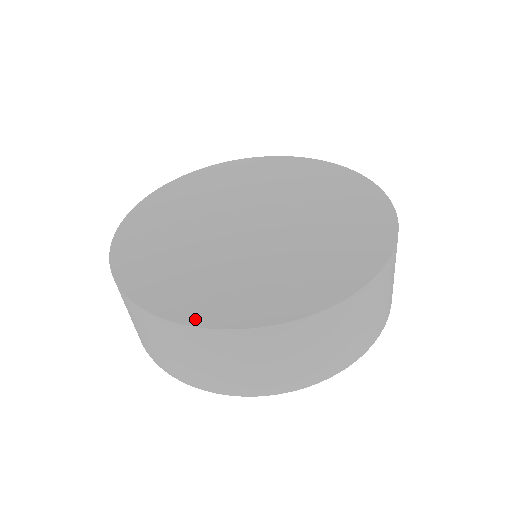
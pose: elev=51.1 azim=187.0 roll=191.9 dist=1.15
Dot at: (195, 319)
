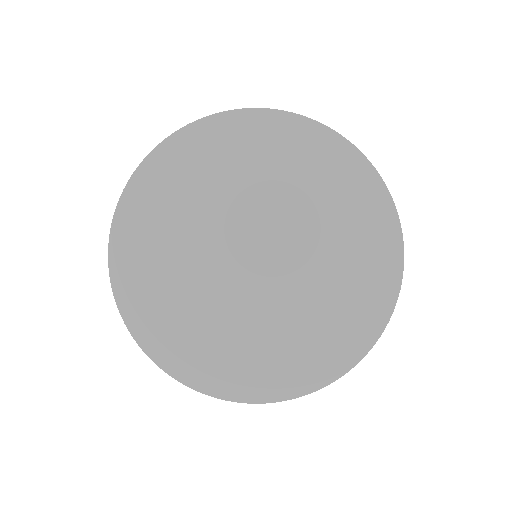
Dot at: (126, 310)
